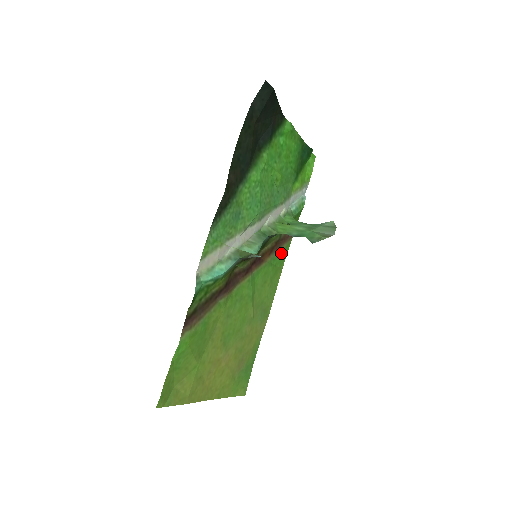
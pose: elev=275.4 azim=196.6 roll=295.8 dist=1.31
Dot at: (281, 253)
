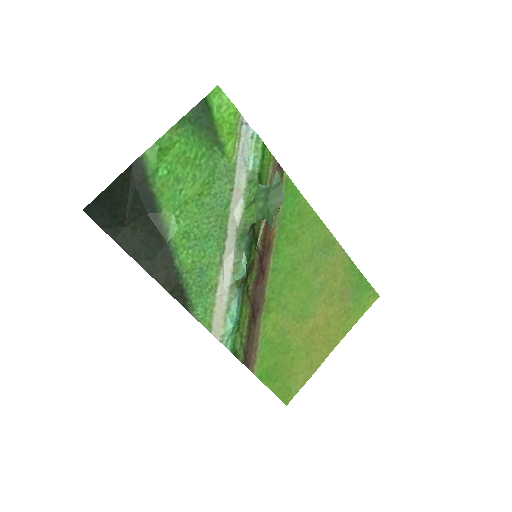
Dot at: (286, 201)
